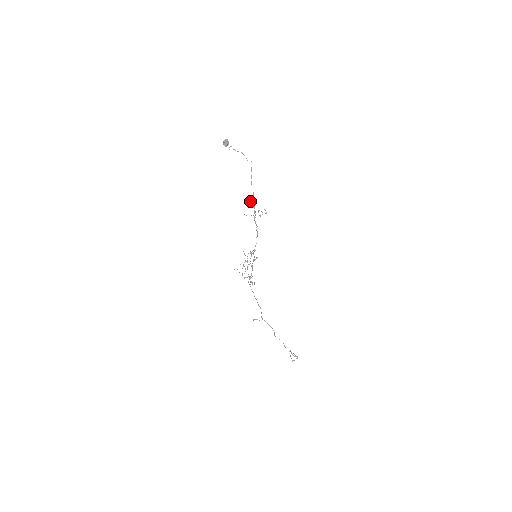
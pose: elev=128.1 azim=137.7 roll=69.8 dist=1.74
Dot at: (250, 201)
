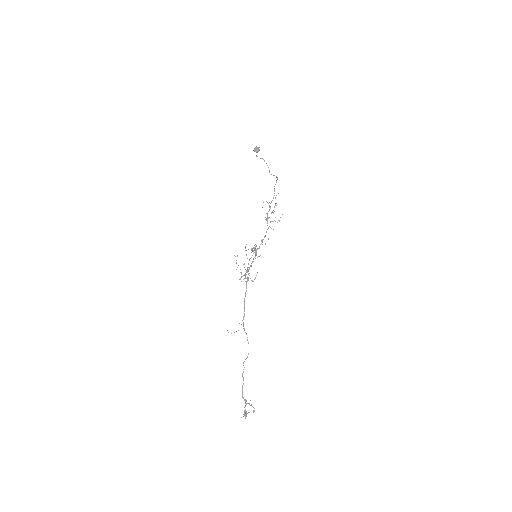
Dot at: (275, 197)
